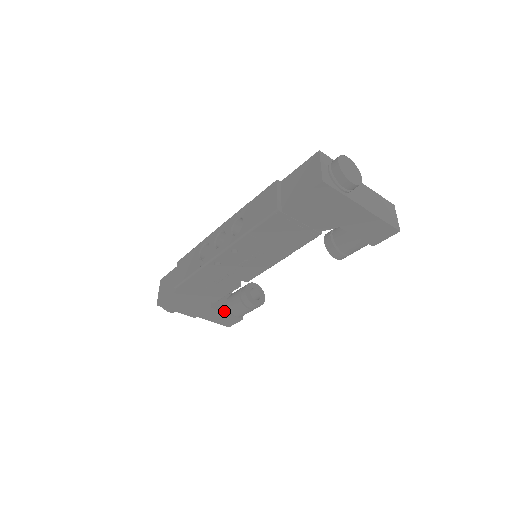
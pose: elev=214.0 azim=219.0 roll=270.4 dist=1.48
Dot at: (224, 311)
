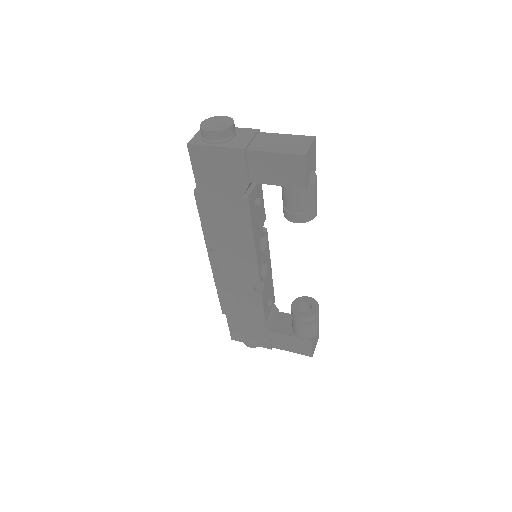
Dot at: (287, 334)
